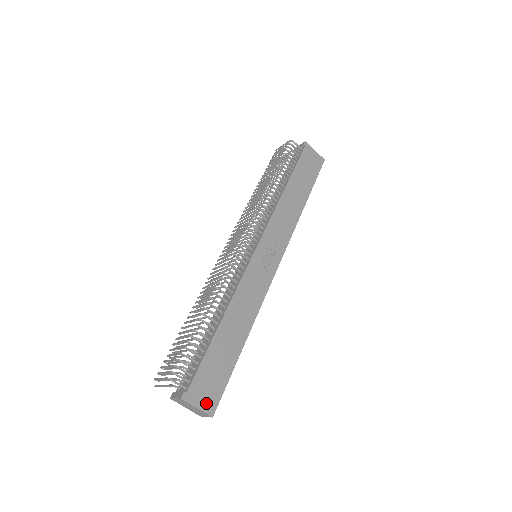
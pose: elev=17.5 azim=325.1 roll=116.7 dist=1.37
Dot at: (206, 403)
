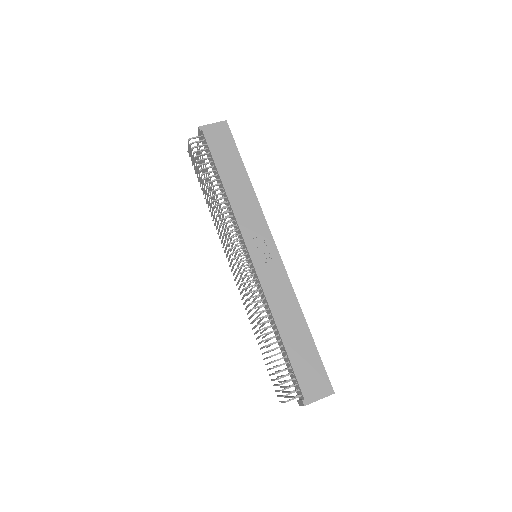
Dot at: (322, 390)
